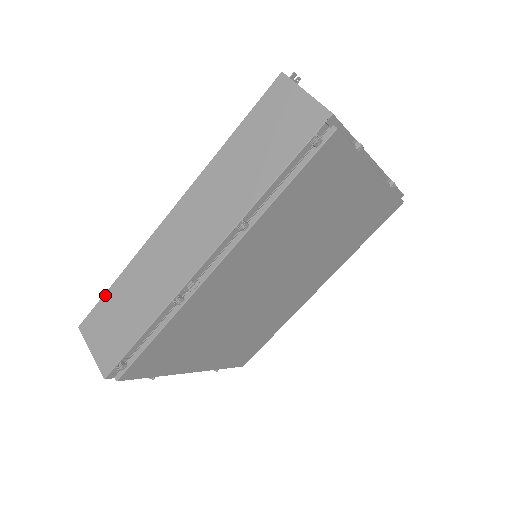
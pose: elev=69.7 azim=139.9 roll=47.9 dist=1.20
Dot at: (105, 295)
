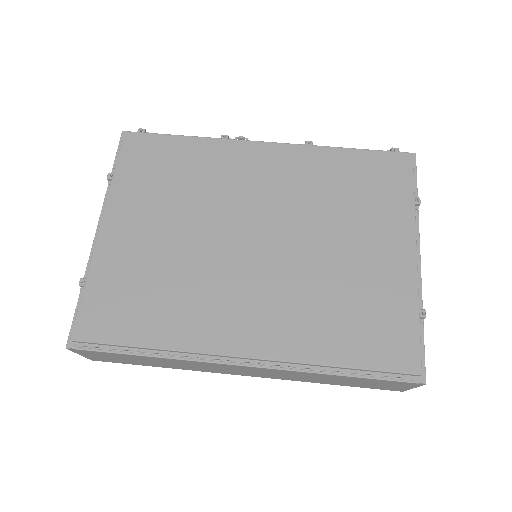
Dot at: occluded
